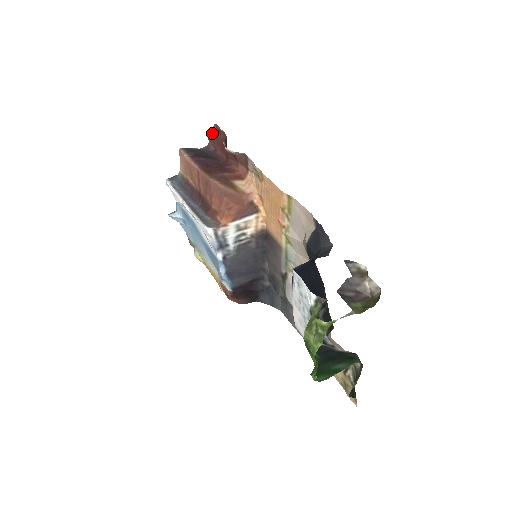
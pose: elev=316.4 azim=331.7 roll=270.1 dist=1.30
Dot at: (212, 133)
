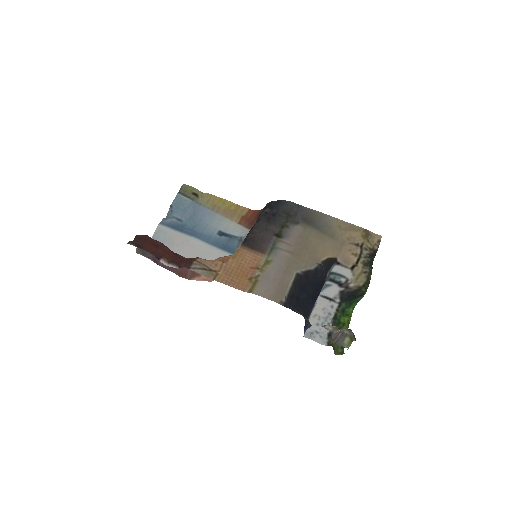
Dot at: (133, 241)
